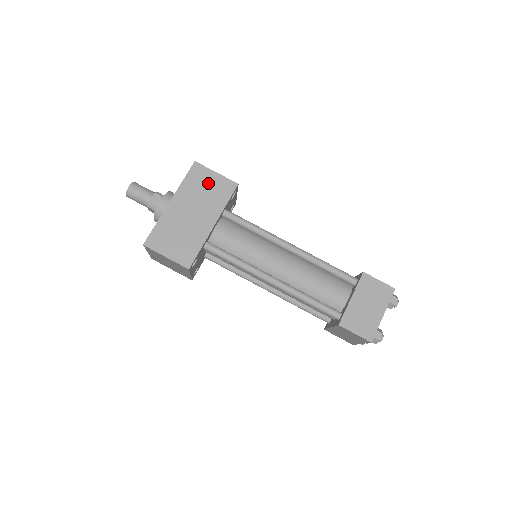
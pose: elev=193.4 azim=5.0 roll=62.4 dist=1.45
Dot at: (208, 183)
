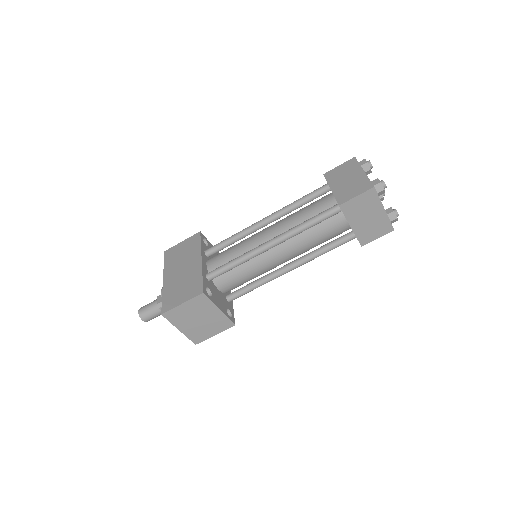
Dot at: (181, 250)
